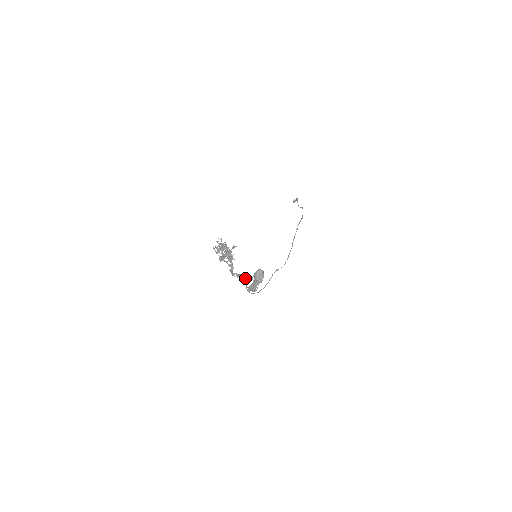
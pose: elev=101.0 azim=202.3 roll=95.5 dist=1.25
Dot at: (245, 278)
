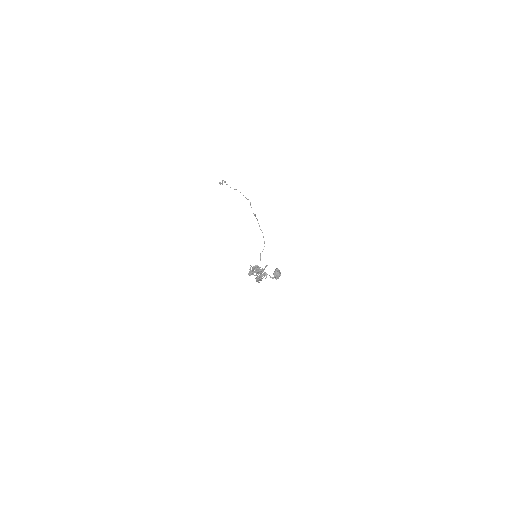
Dot at: occluded
